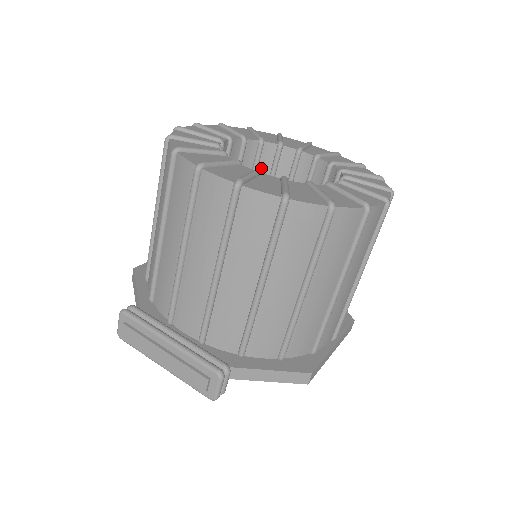
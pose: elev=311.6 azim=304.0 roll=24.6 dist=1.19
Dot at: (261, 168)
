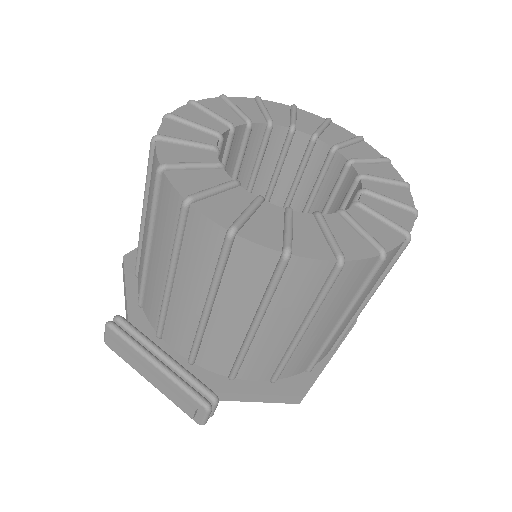
Dot at: (268, 153)
